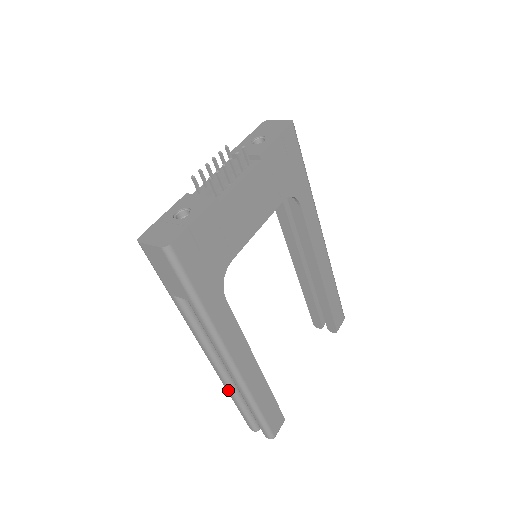
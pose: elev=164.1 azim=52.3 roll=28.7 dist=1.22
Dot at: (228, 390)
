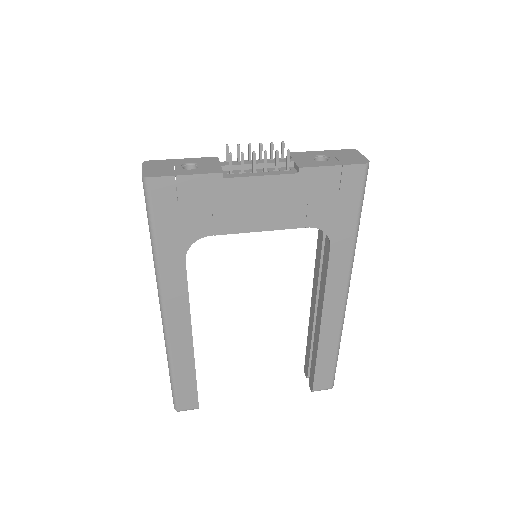
Dot at: occluded
